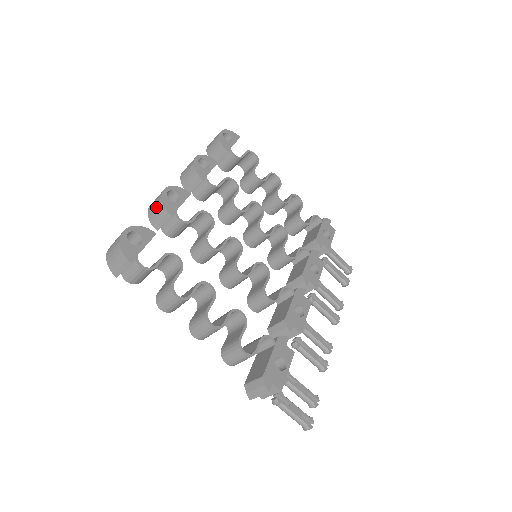
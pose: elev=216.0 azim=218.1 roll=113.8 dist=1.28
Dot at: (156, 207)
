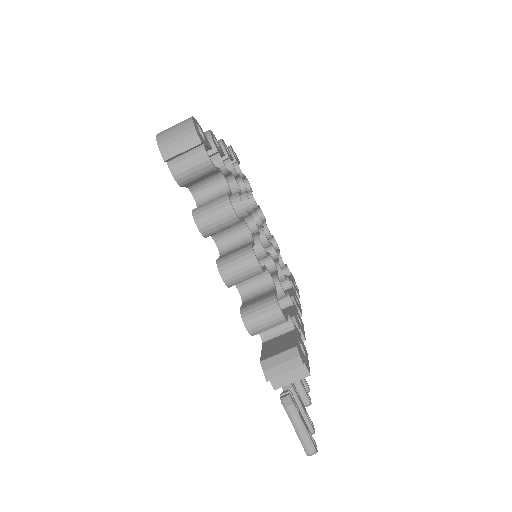
Dot at: occluded
